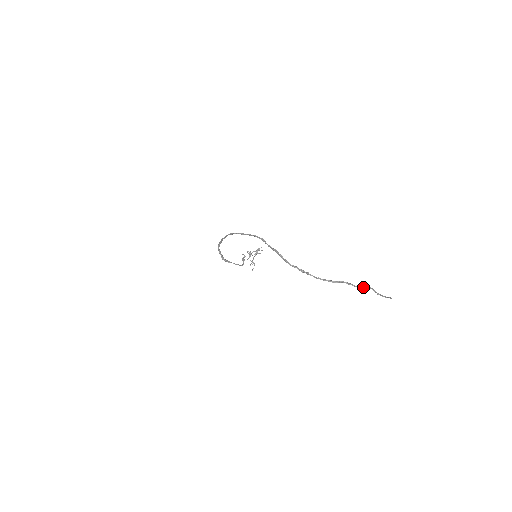
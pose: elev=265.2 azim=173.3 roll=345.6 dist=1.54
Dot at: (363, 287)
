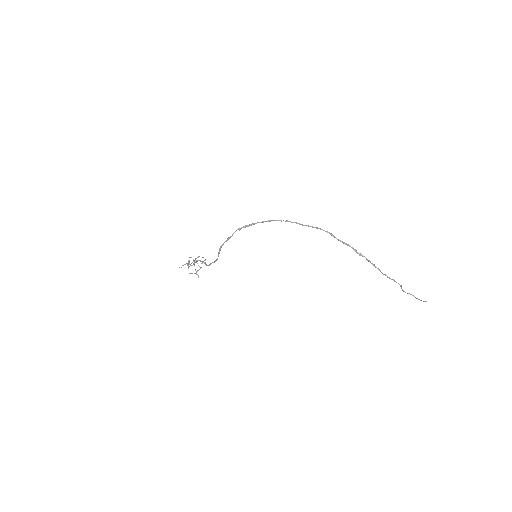
Dot at: (405, 292)
